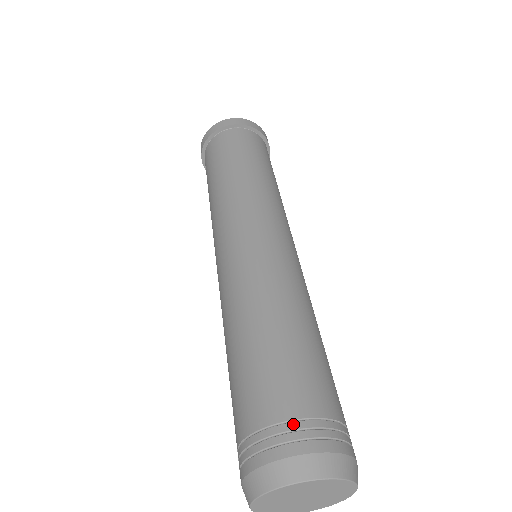
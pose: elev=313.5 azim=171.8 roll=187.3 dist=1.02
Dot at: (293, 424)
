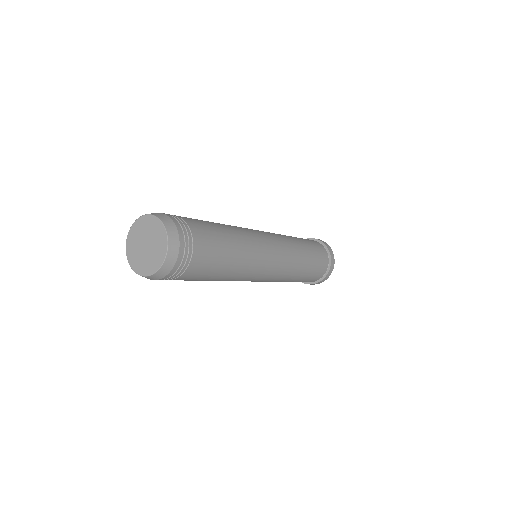
Dot at: occluded
